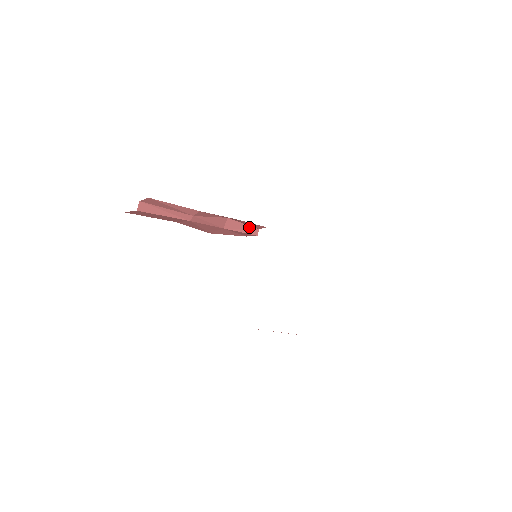
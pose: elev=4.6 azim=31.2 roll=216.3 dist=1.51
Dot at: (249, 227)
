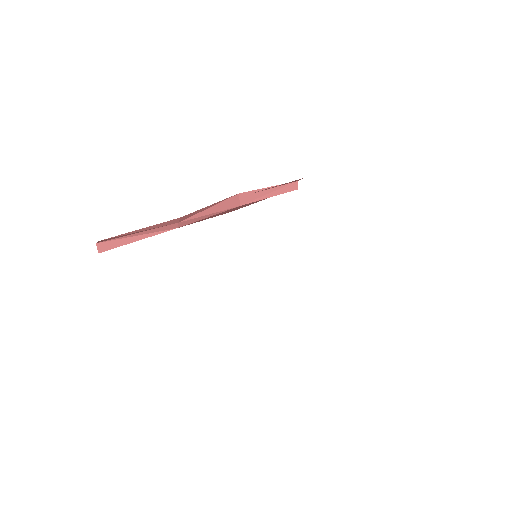
Dot at: (280, 186)
